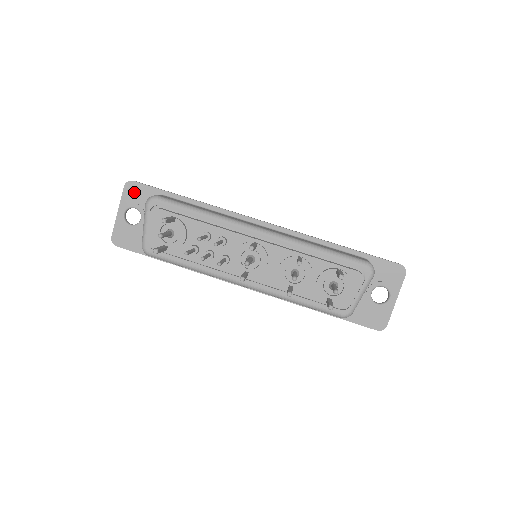
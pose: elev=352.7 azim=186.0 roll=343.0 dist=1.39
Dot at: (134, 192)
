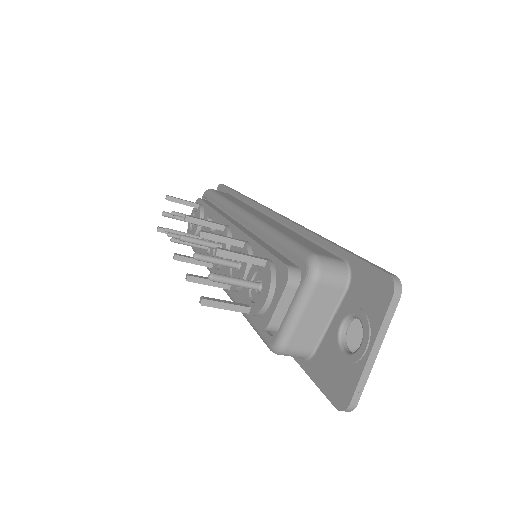
Dot at: occluded
